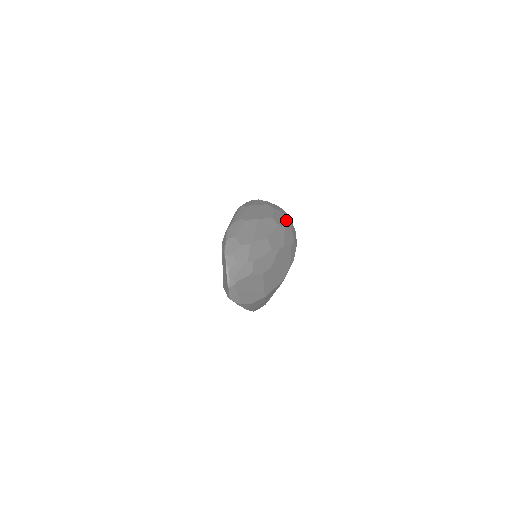
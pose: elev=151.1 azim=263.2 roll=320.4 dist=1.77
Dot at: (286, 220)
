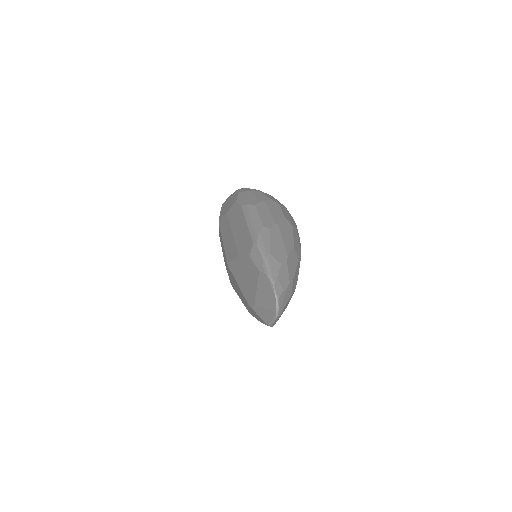
Dot at: (290, 216)
